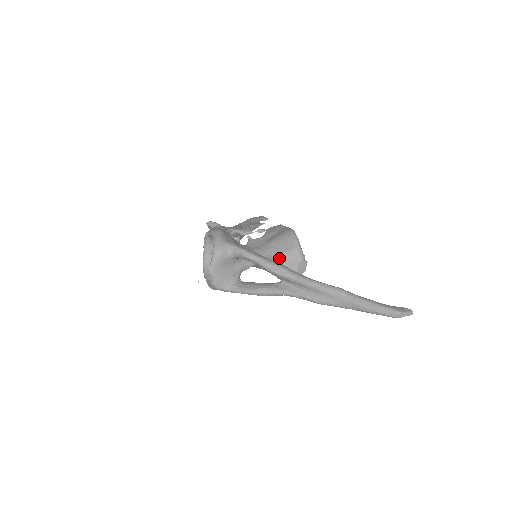
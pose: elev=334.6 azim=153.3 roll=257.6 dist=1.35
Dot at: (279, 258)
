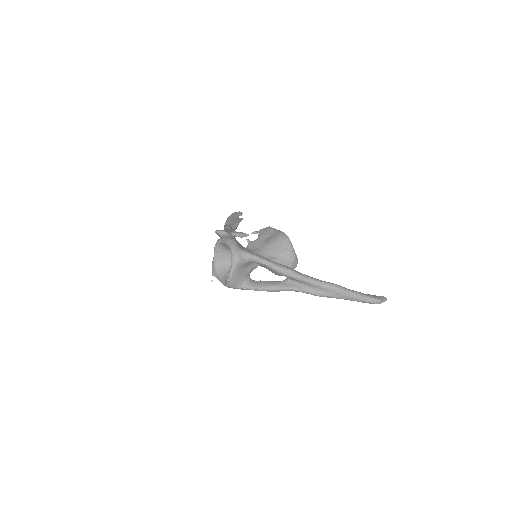
Dot at: (277, 258)
